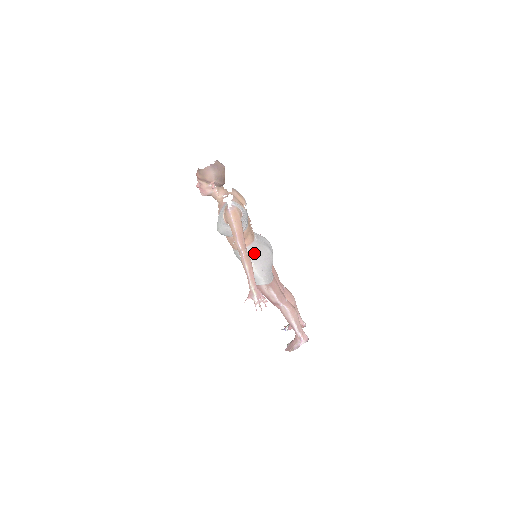
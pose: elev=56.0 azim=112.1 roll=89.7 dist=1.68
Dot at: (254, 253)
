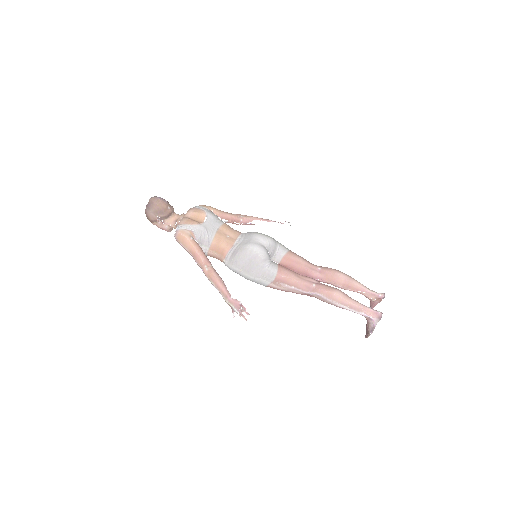
Dot at: (234, 259)
